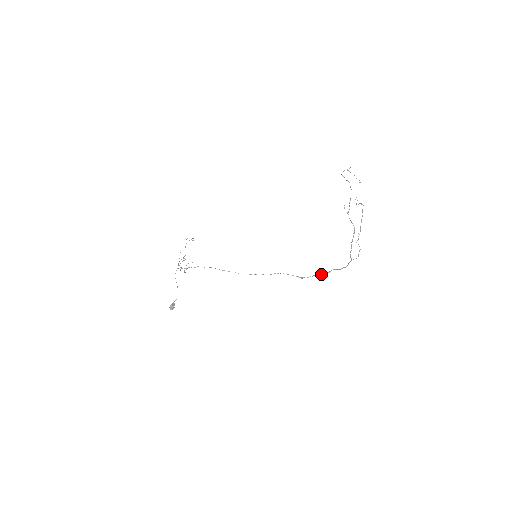
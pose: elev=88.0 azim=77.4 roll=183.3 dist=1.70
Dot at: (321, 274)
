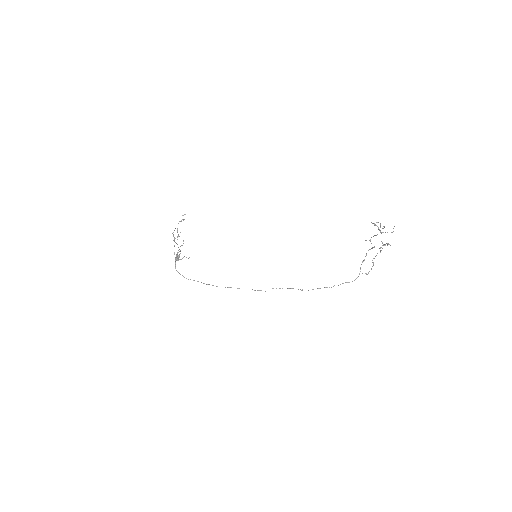
Dot at: occluded
